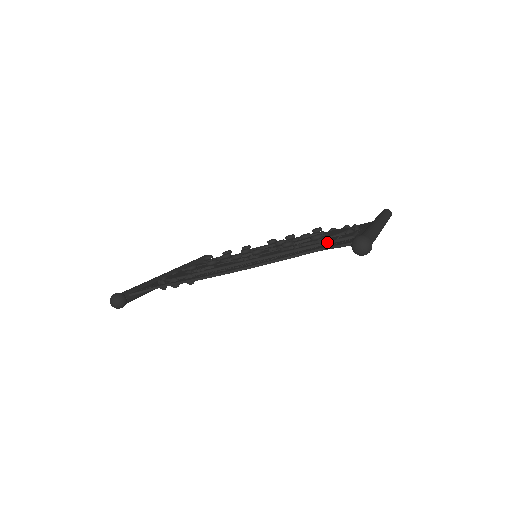
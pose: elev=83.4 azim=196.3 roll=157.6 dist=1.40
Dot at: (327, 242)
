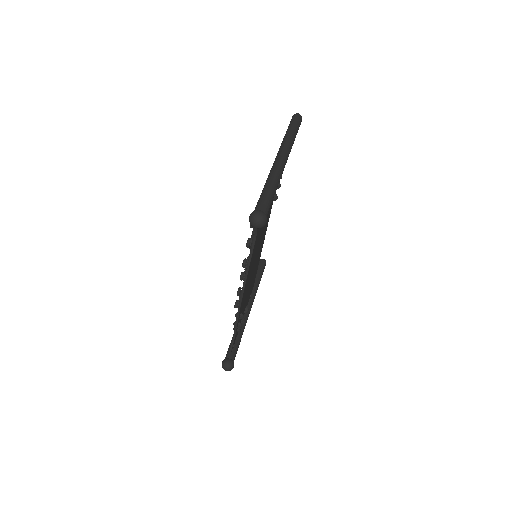
Dot at: occluded
